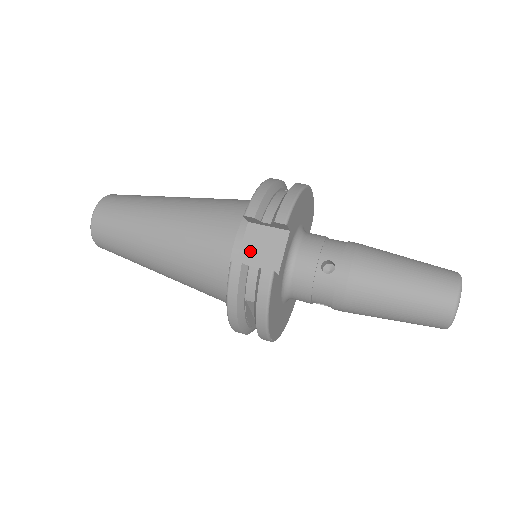
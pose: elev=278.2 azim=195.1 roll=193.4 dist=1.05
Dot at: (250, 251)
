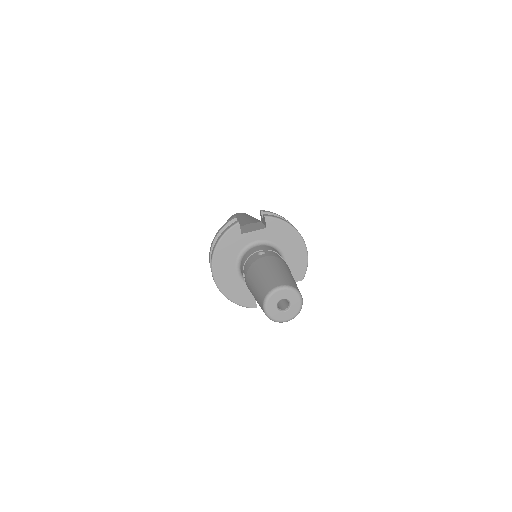
Dot at: (247, 226)
